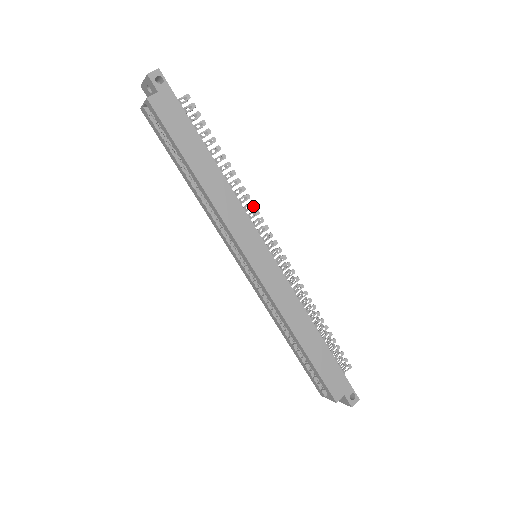
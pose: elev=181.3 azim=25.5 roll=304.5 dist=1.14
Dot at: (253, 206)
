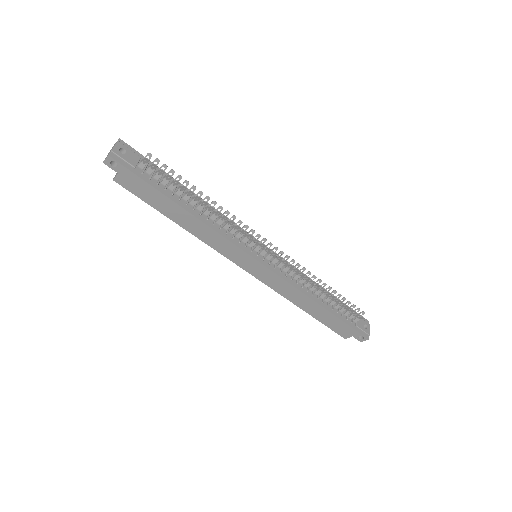
Dot at: (240, 228)
